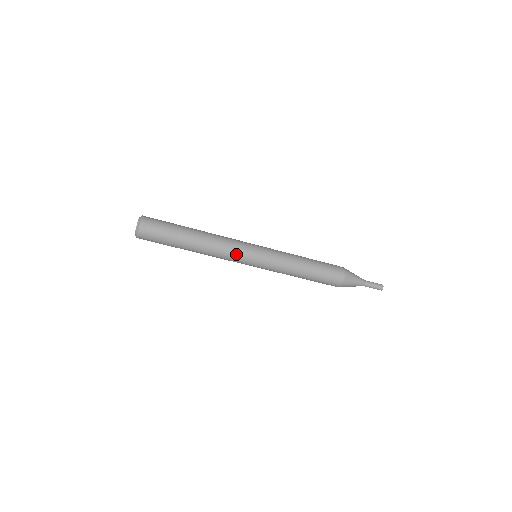
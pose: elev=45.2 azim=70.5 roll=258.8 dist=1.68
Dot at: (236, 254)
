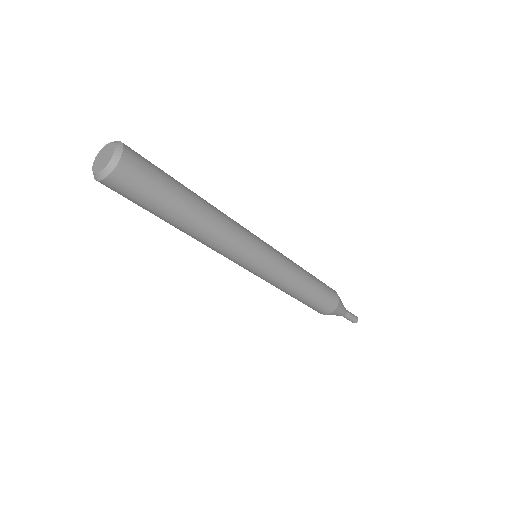
Dot at: (246, 244)
